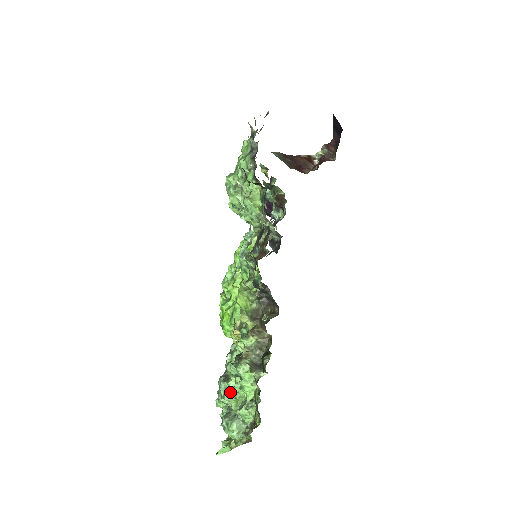
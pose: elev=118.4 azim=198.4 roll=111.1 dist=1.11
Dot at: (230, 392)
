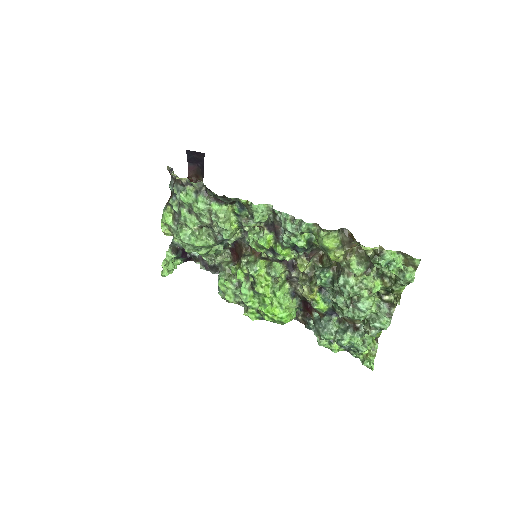
Dot at: (368, 302)
